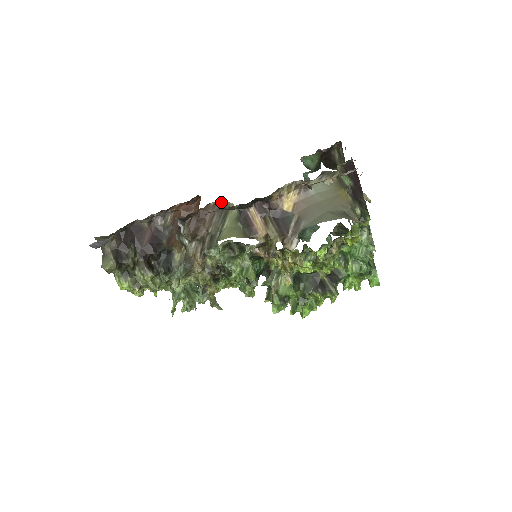
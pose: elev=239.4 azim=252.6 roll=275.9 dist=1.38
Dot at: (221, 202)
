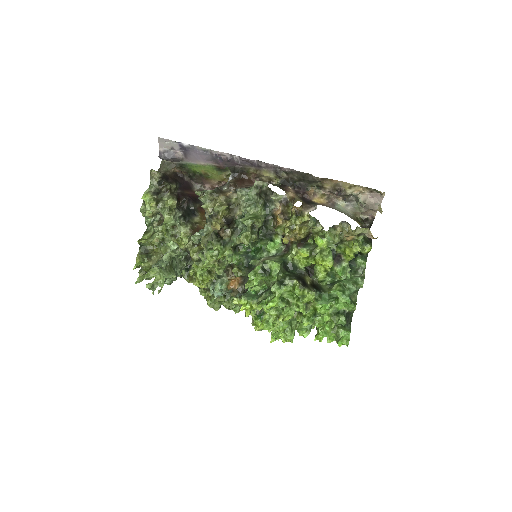
Dot at: occluded
